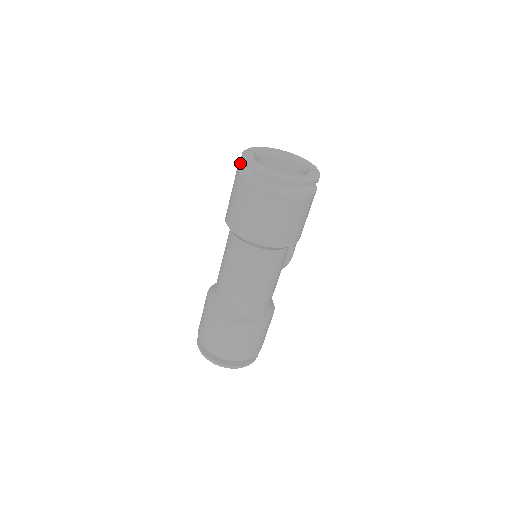
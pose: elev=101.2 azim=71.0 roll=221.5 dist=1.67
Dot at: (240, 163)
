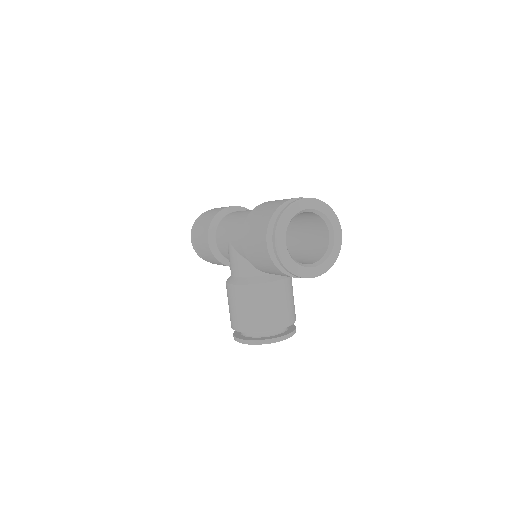
Dot at: (194, 241)
